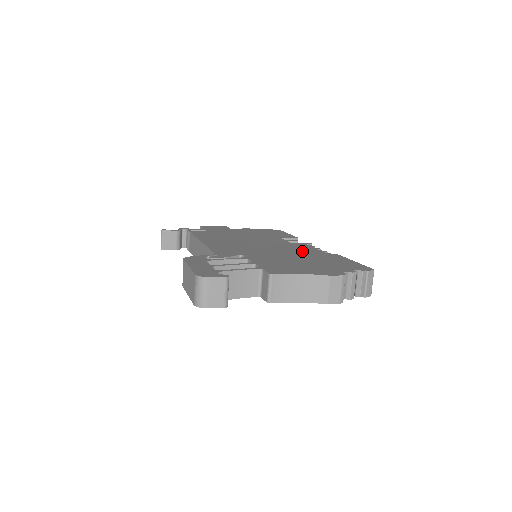
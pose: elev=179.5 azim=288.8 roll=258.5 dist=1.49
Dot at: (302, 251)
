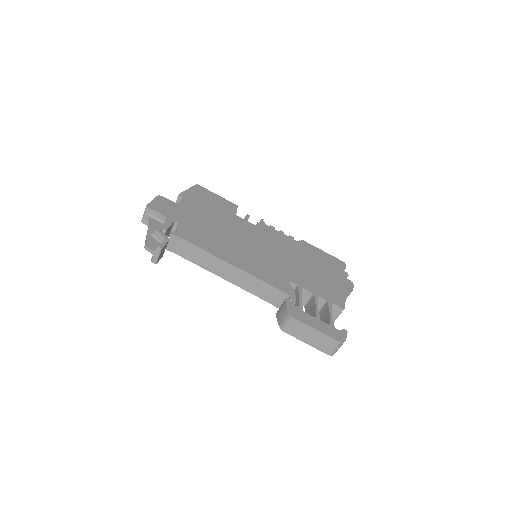
Dot at: (289, 246)
